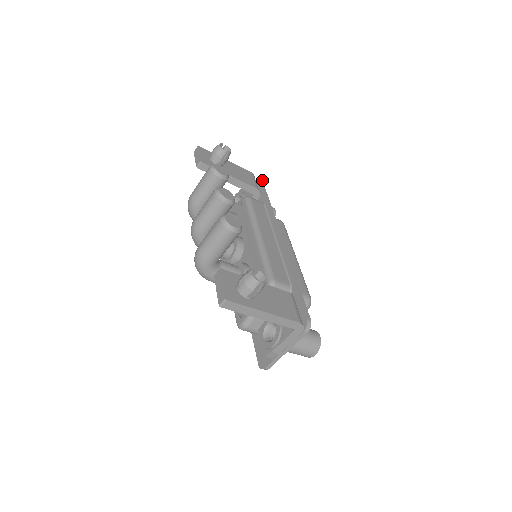
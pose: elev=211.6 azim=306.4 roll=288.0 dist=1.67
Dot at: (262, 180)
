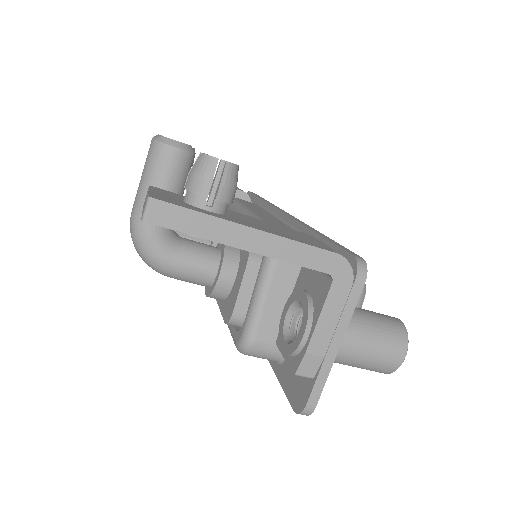
Dot at: occluded
